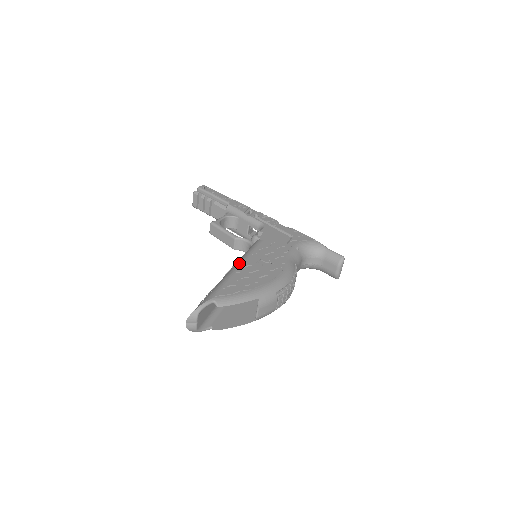
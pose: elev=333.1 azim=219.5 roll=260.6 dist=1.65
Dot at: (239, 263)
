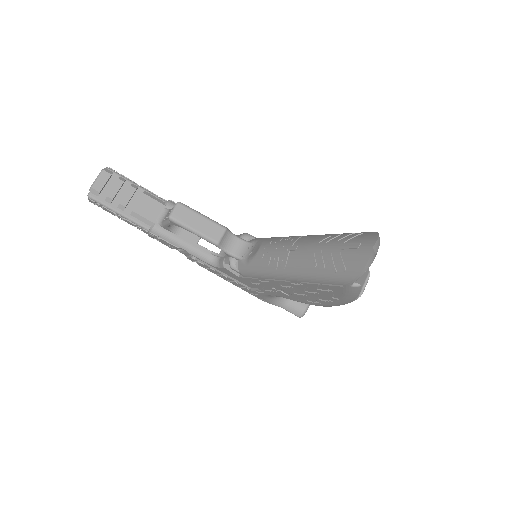
Dot at: occluded
